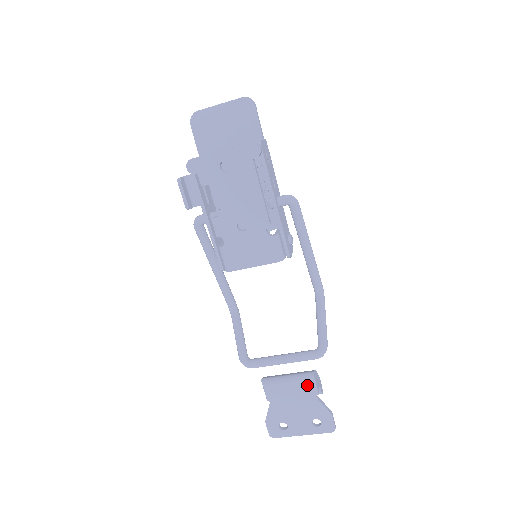
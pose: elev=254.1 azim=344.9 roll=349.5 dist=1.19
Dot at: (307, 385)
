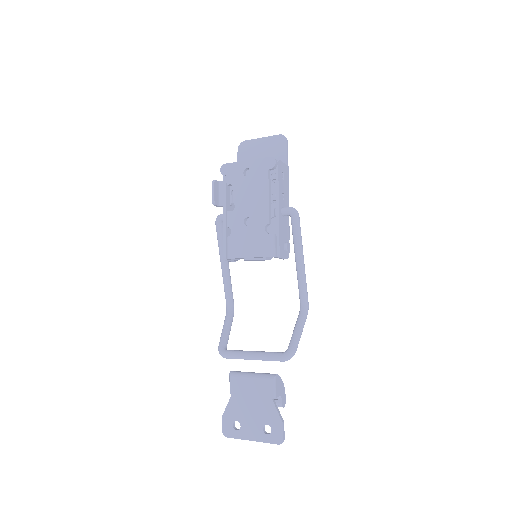
Dot at: (267, 385)
